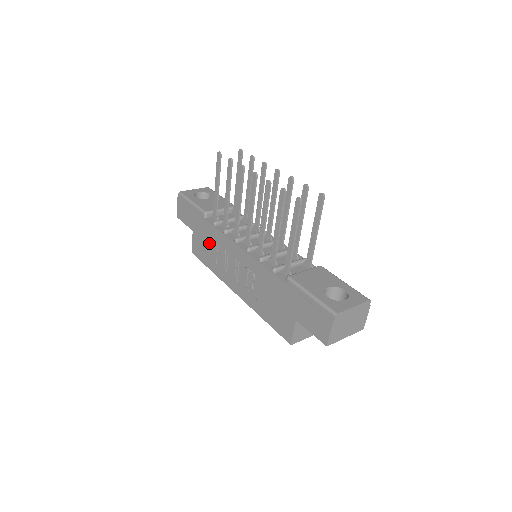
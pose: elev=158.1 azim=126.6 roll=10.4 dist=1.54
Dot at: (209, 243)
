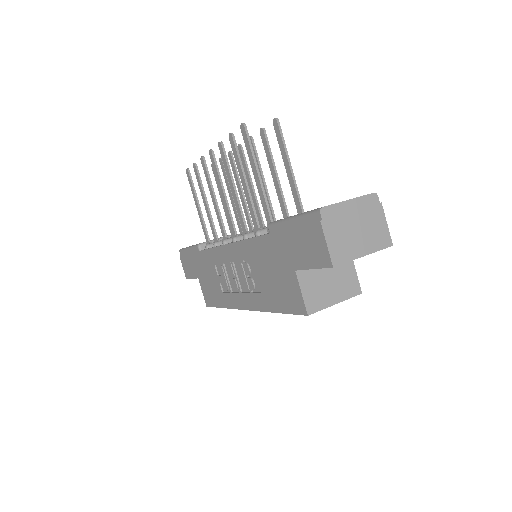
Dot at: (210, 275)
